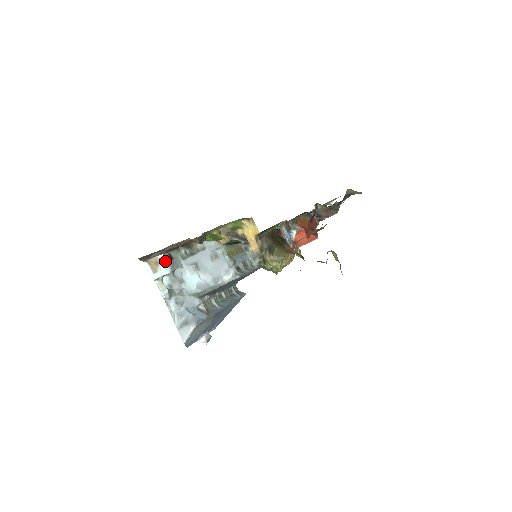
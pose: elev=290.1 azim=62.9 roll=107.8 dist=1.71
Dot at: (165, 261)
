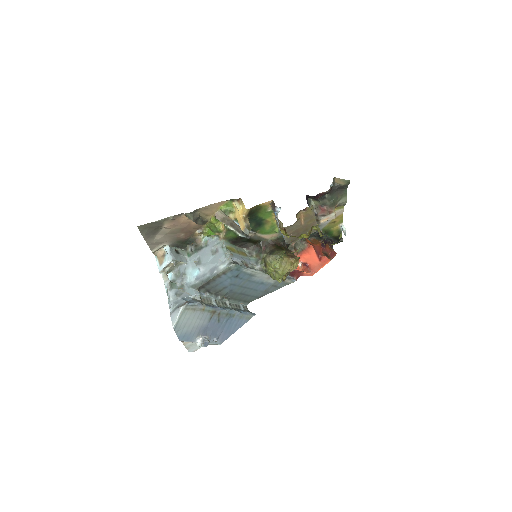
Dot at: (170, 251)
